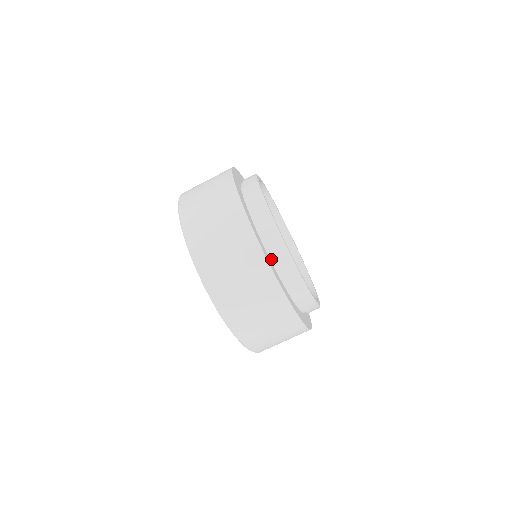
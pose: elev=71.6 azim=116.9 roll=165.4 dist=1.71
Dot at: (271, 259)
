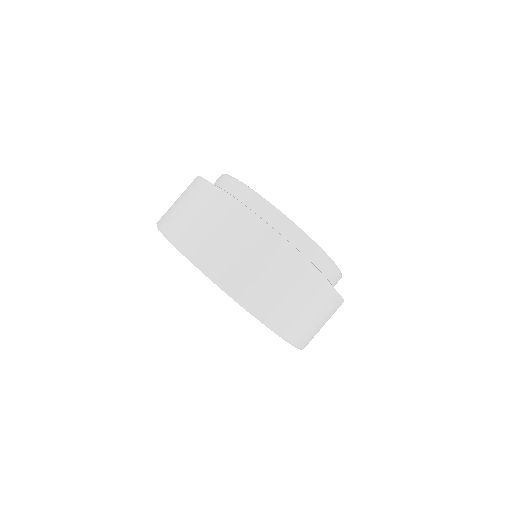
Dot at: occluded
